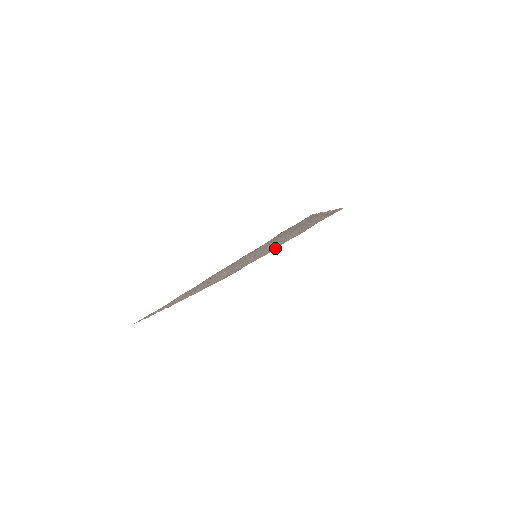
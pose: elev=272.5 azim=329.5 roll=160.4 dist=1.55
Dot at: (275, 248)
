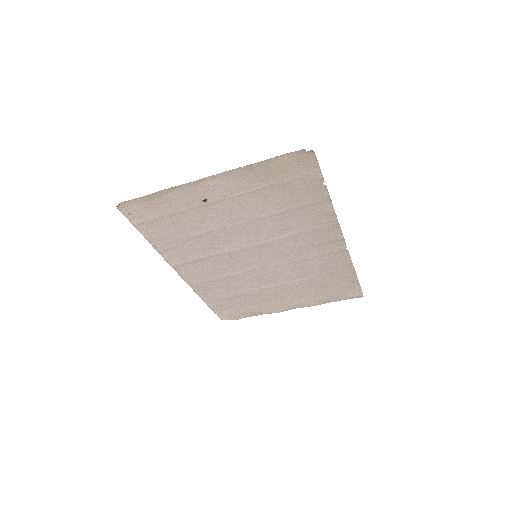
Dot at: (281, 307)
